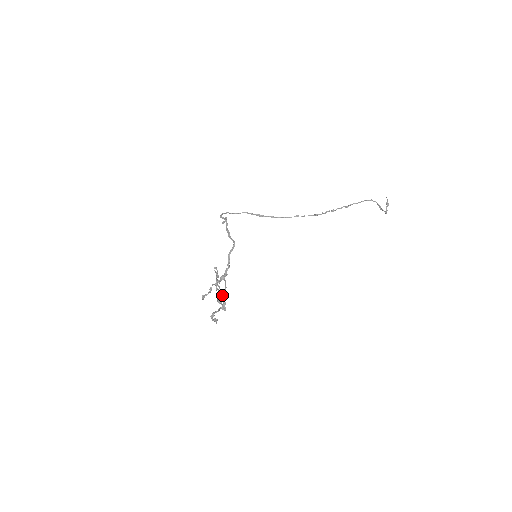
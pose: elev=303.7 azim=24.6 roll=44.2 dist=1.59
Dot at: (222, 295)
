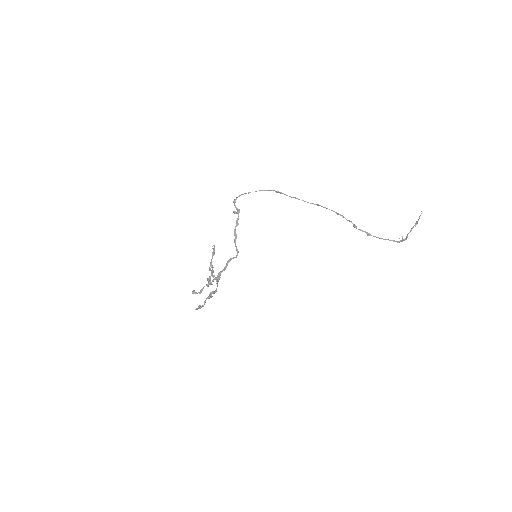
Dot at: (212, 284)
